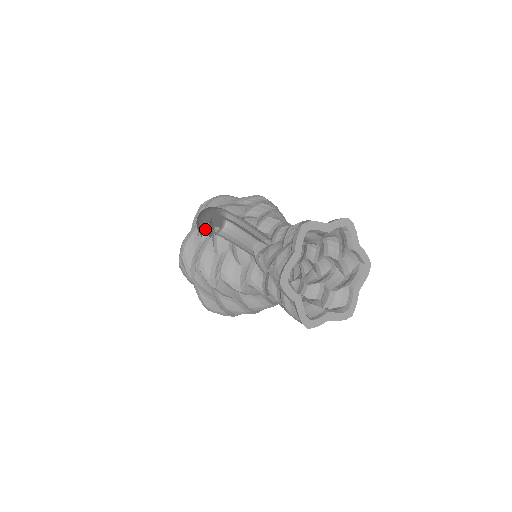
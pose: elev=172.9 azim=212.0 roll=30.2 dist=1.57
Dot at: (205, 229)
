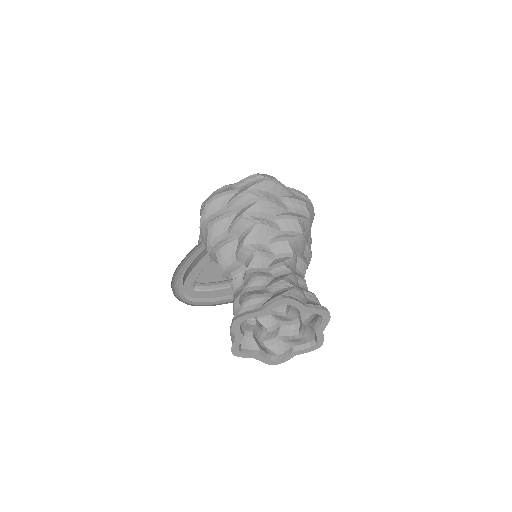
Dot at: (205, 241)
